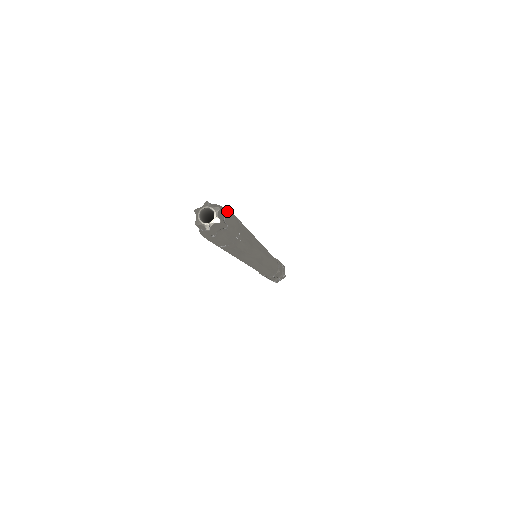
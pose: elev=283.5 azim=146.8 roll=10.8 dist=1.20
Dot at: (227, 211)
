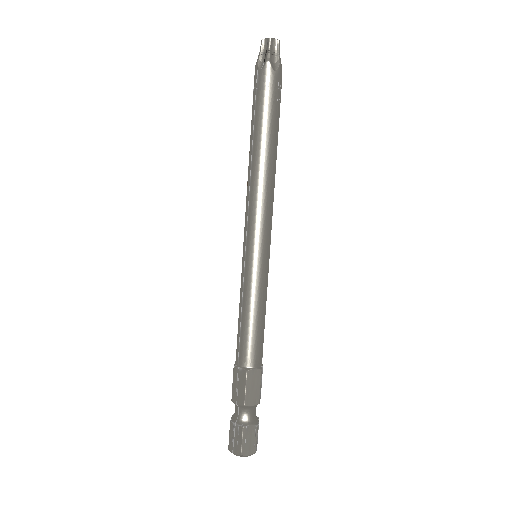
Dot at: occluded
